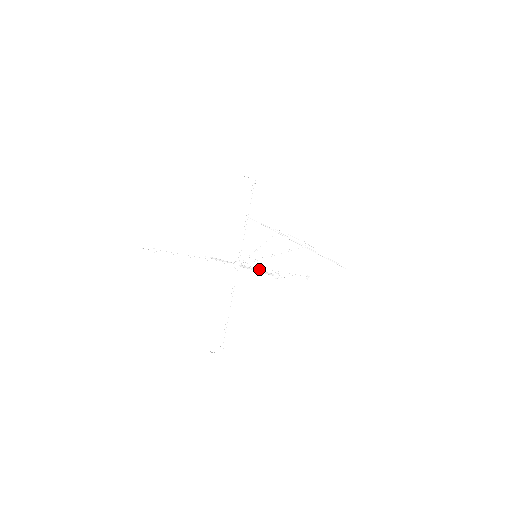
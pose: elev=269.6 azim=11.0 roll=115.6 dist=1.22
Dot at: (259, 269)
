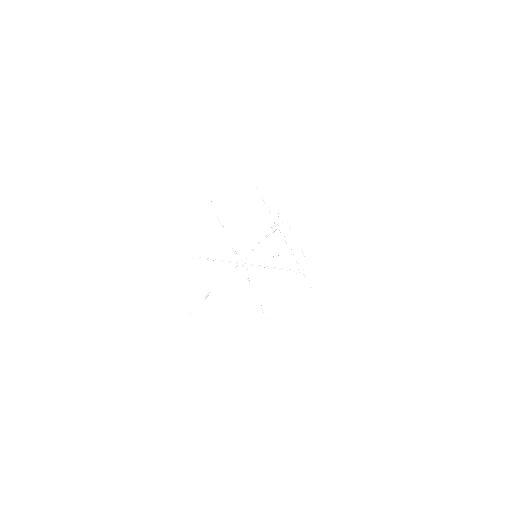
Dot at: (255, 265)
